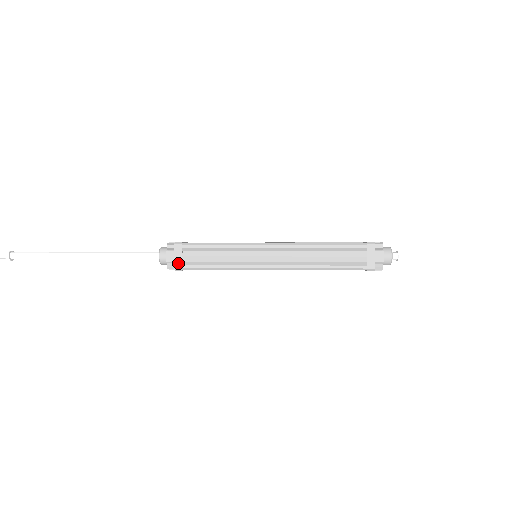
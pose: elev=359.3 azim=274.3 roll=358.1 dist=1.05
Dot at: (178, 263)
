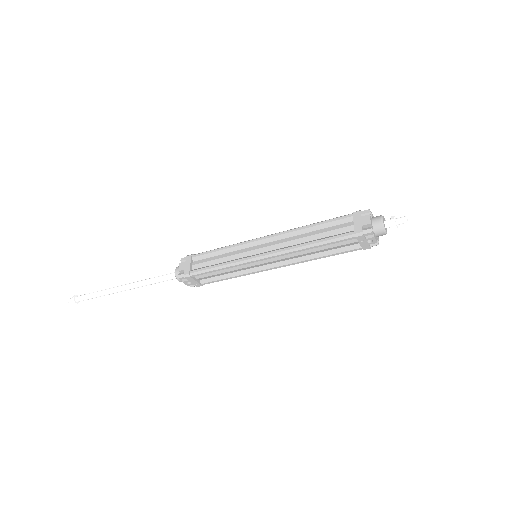
Dot at: (187, 270)
